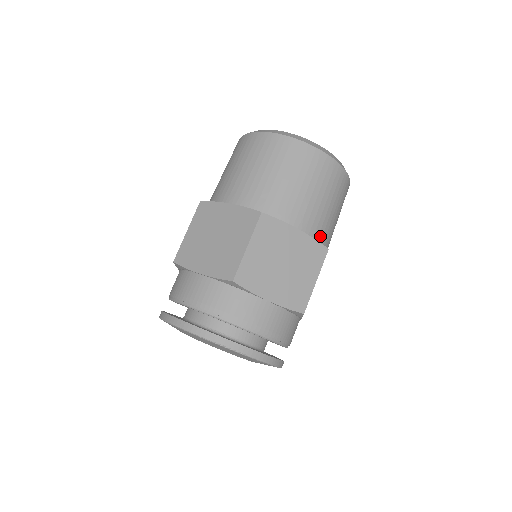
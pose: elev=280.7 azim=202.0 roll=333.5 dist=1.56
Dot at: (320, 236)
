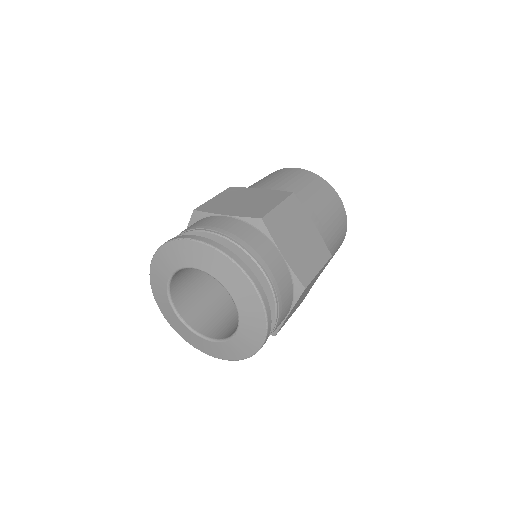
Dot at: occluded
